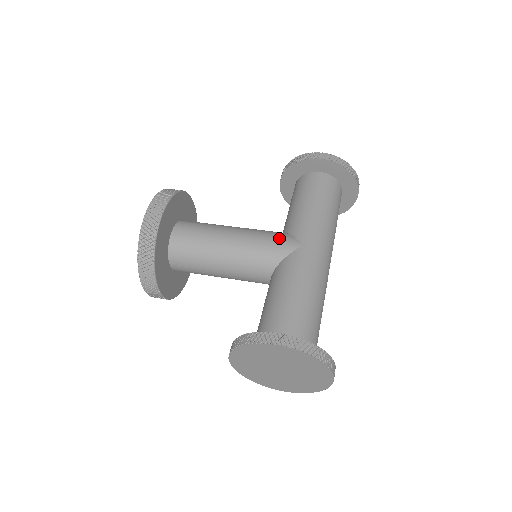
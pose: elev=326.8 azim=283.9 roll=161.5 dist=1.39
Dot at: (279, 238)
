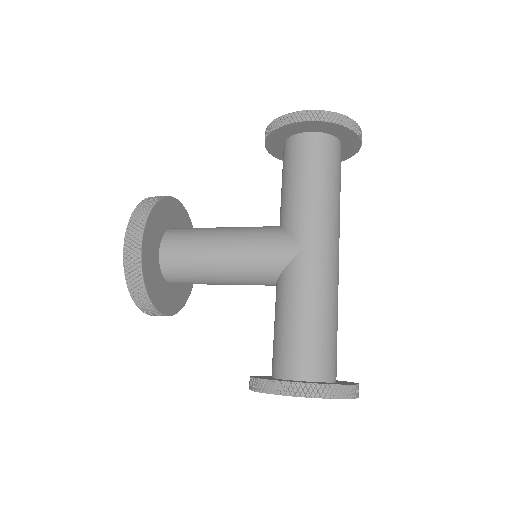
Dot at: (275, 243)
